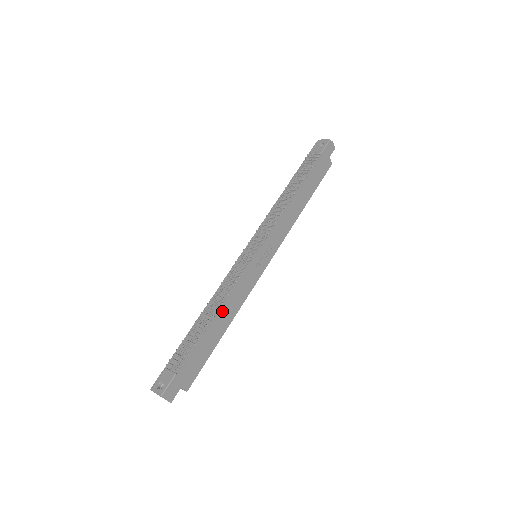
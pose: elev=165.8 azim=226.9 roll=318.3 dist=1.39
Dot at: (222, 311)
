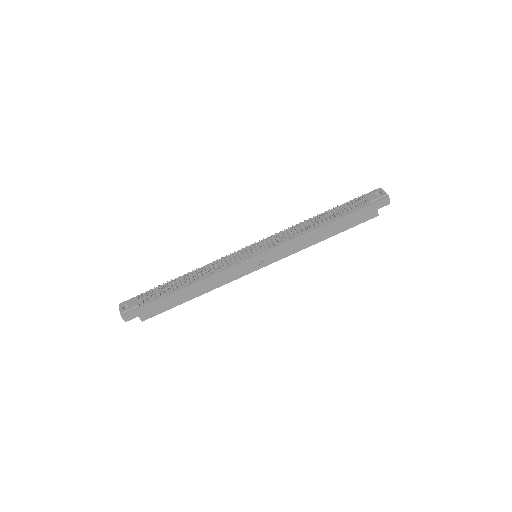
Dot at: (199, 283)
